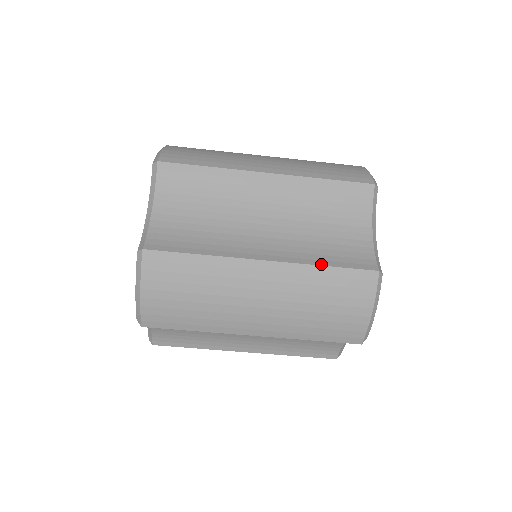
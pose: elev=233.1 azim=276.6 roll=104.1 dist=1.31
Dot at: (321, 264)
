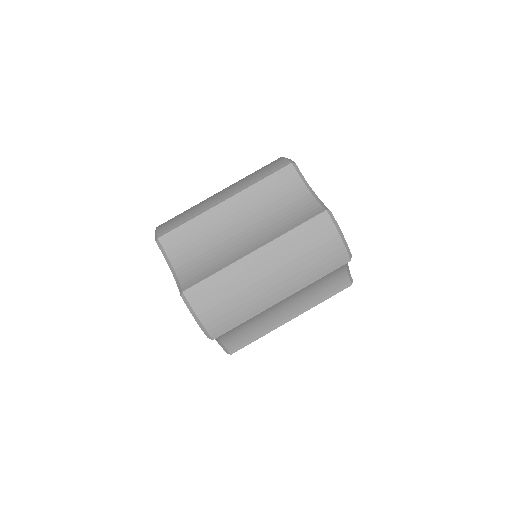
Dot at: (290, 230)
